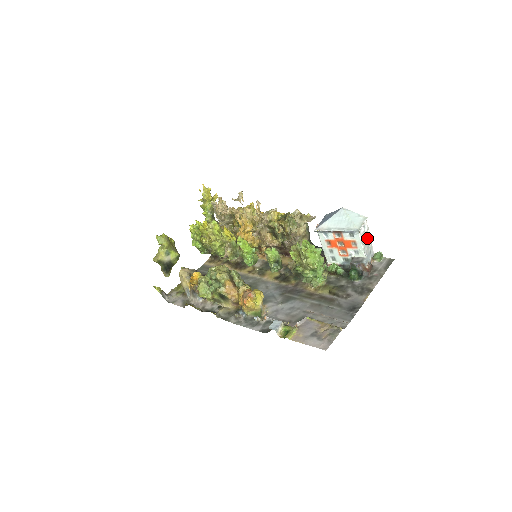
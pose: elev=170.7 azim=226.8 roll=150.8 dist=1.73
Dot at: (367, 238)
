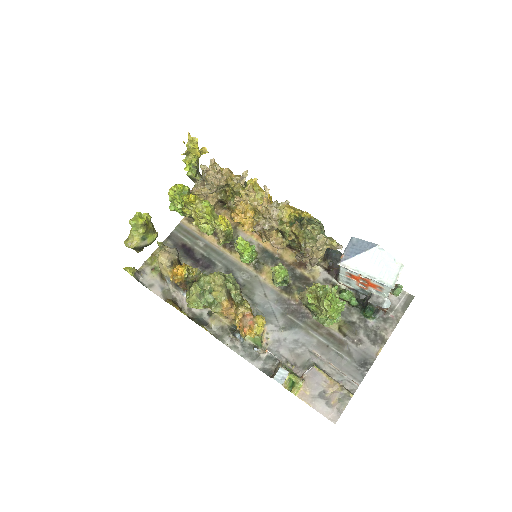
Dot at: occluded
